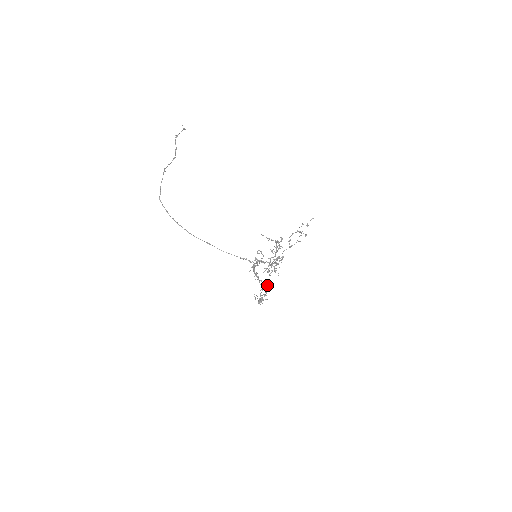
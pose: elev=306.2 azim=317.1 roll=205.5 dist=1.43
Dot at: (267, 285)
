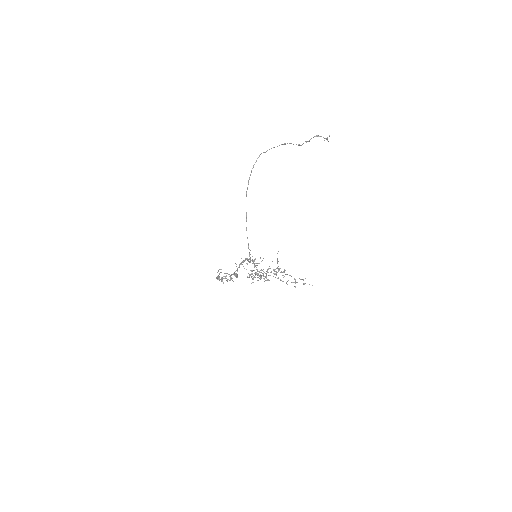
Dot at: (234, 275)
